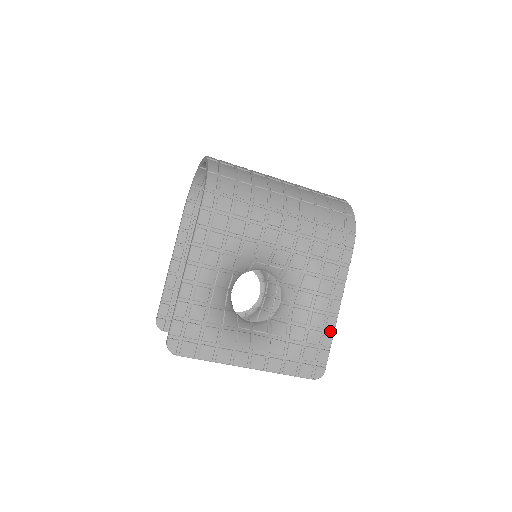
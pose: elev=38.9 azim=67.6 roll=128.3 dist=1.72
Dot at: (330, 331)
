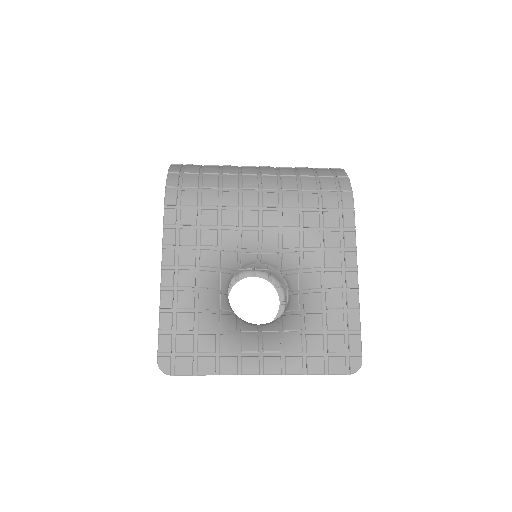
Dot at: (354, 310)
